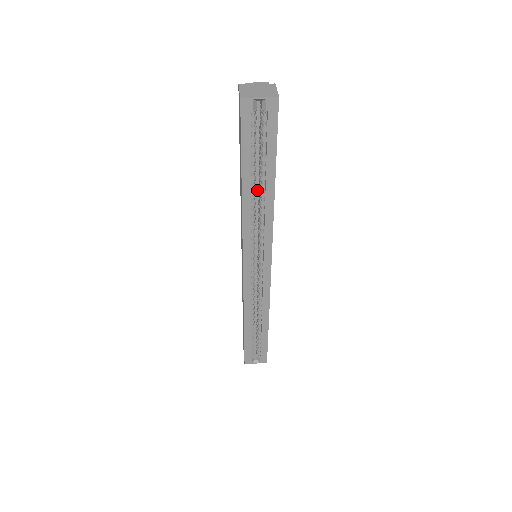
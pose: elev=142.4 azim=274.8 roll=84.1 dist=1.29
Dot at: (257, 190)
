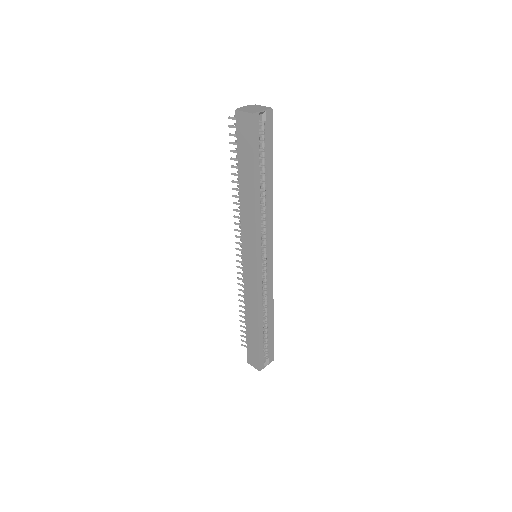
Dot at: occluded
